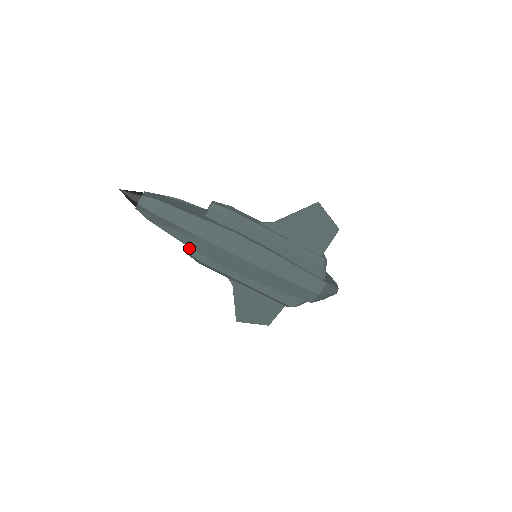
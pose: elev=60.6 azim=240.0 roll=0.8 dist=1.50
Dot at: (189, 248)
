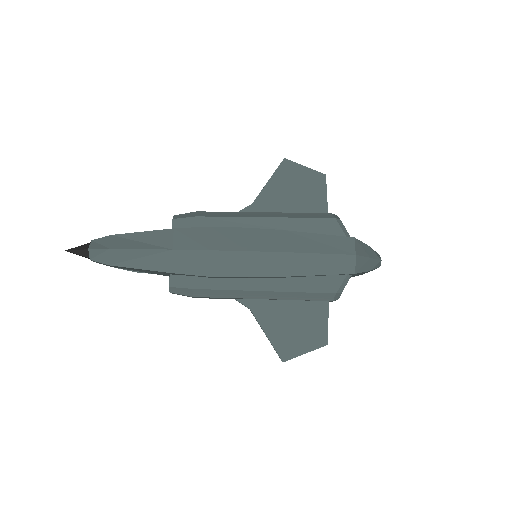
Dot at: (171, 281)
